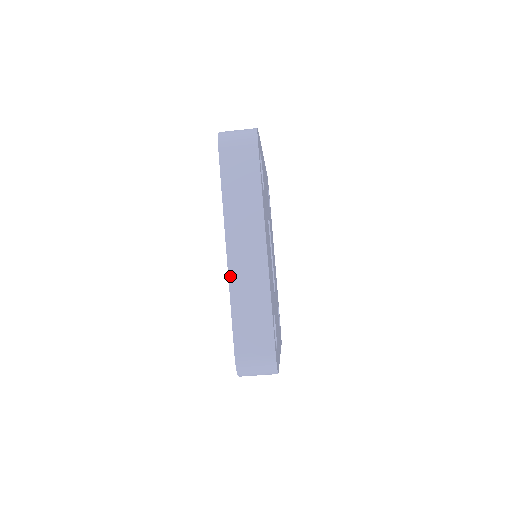
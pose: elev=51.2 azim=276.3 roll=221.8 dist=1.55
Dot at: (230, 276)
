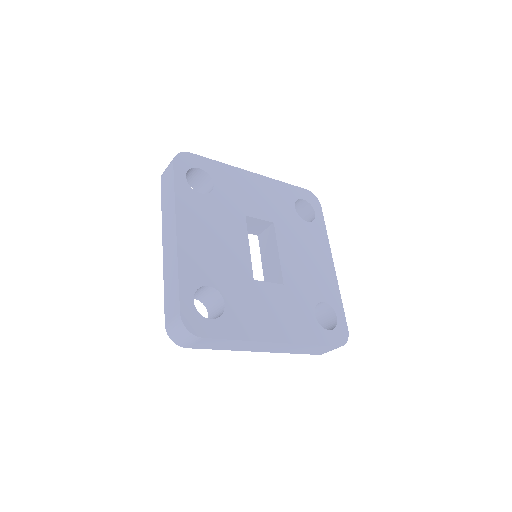
Dot at: (164, 264)
